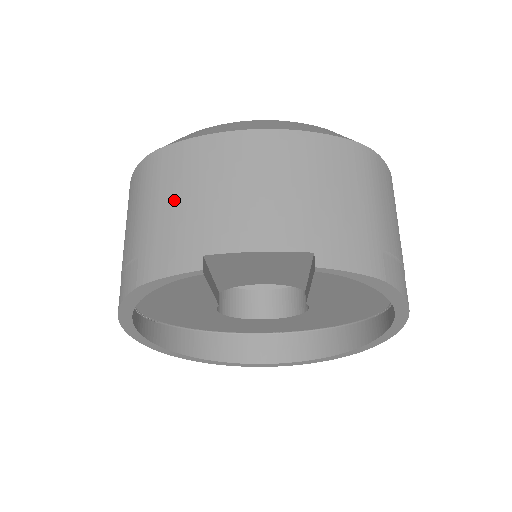
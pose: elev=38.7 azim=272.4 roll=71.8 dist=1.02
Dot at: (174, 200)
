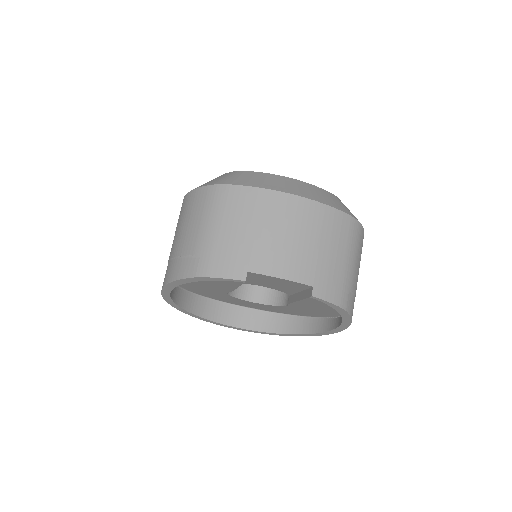
Dot at: (234, 227)
